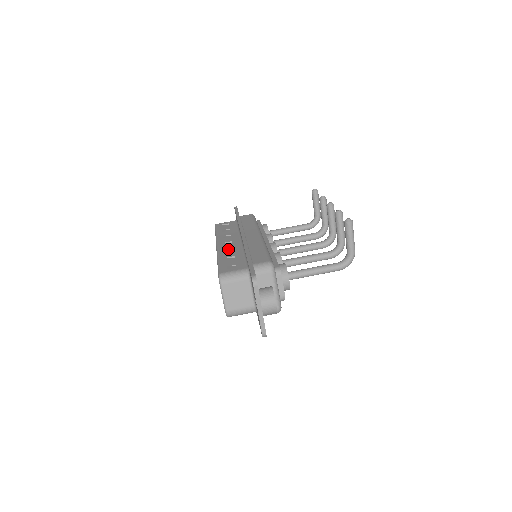
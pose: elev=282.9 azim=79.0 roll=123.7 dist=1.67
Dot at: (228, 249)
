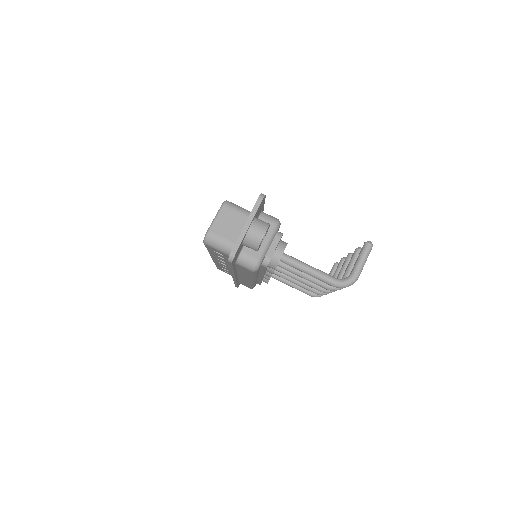
Dot at: occluded
